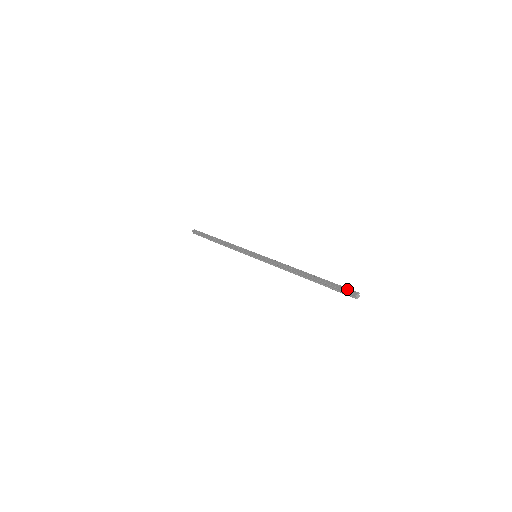
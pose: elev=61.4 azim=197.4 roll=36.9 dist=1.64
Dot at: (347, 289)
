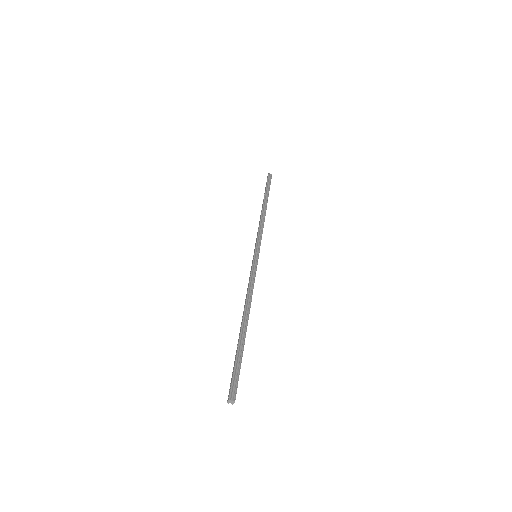
Dot at: (230, 384)
